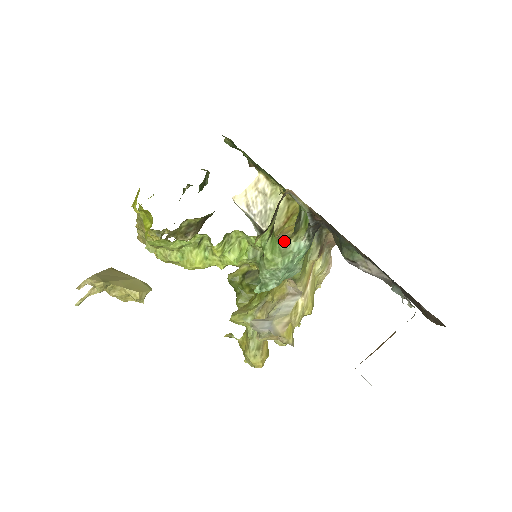
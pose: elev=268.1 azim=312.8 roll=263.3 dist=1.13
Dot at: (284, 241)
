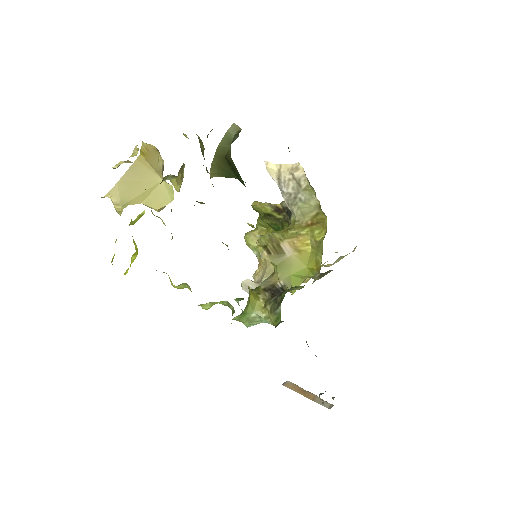
Dot at: (258, 308)
